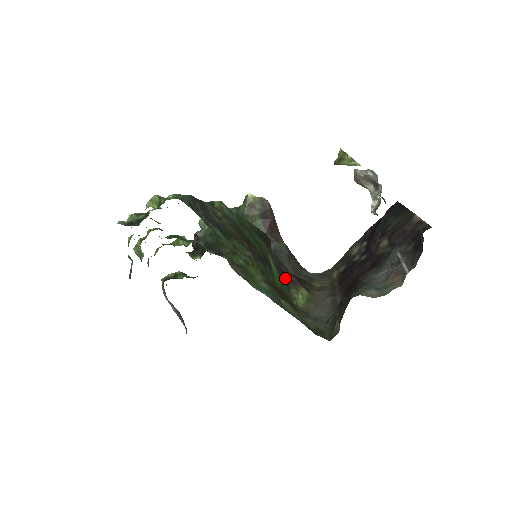
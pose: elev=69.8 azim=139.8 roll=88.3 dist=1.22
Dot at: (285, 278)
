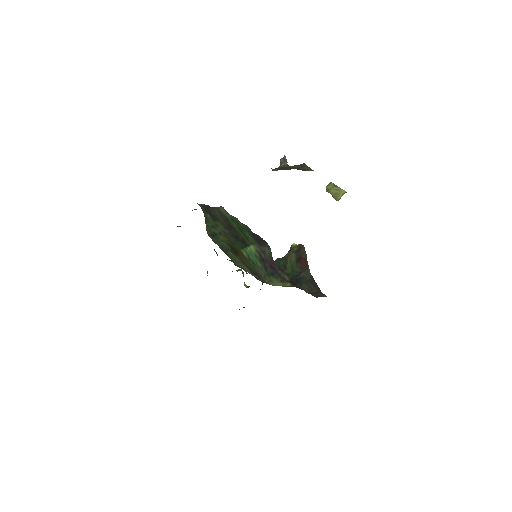
Dot at: (273, 271)
